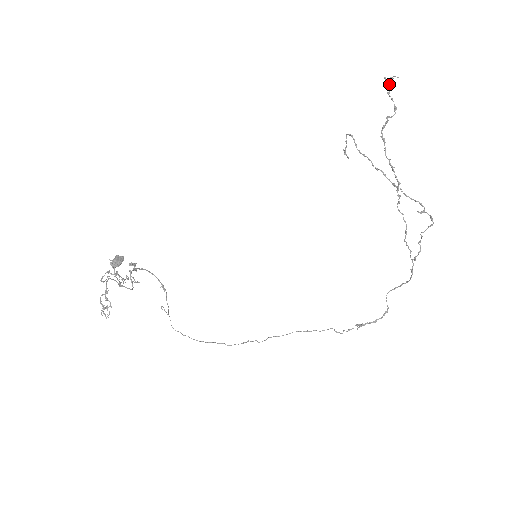
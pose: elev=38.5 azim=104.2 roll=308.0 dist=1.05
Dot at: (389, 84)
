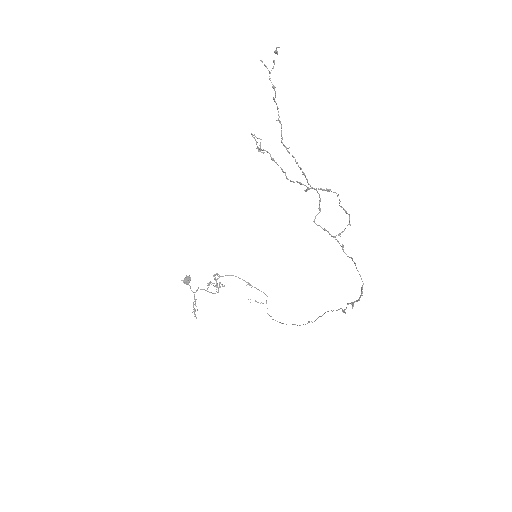
Dot at: (265, 65)
